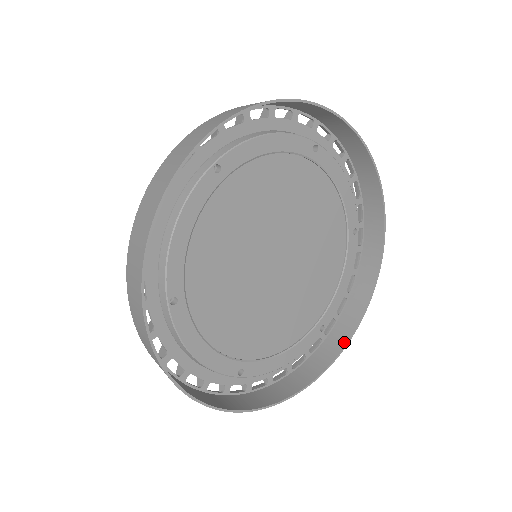
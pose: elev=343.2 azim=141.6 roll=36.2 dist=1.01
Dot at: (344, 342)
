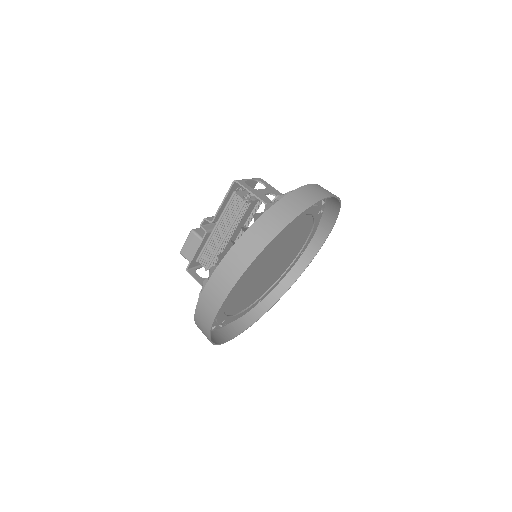
Dot at: (316, 251)
